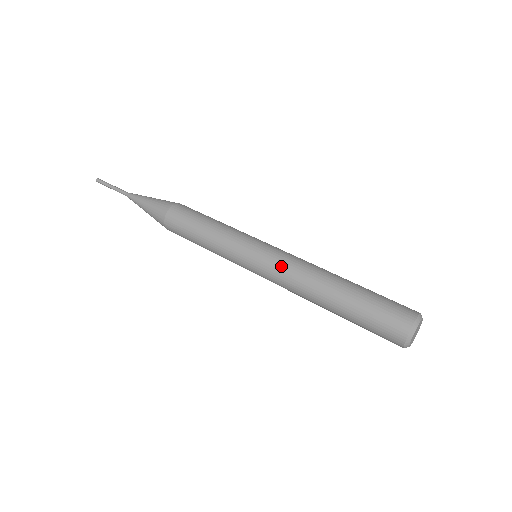
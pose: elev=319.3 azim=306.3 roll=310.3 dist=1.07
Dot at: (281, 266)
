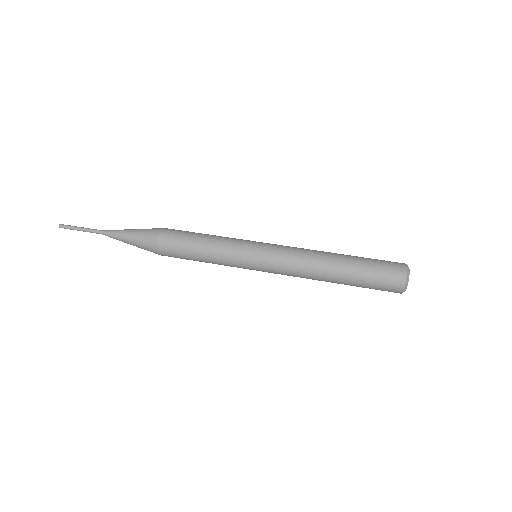
Dot at: (289, 247)
